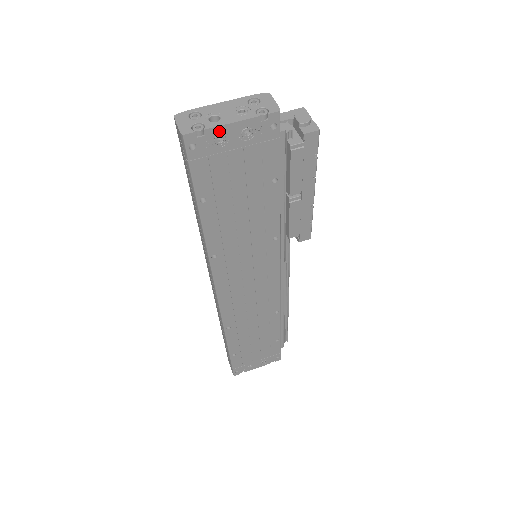
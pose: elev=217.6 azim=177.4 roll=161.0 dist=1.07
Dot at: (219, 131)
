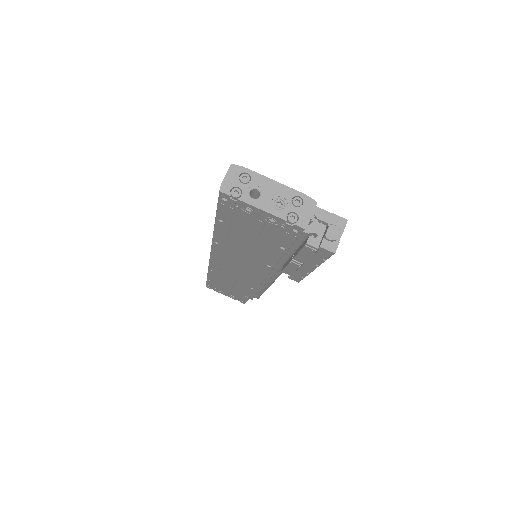
Dot at: (250, 206)
